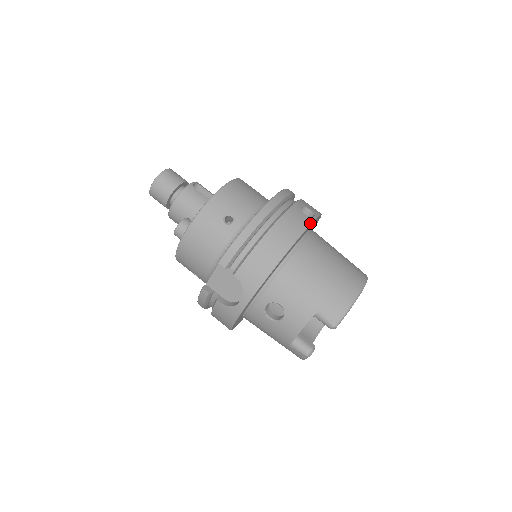
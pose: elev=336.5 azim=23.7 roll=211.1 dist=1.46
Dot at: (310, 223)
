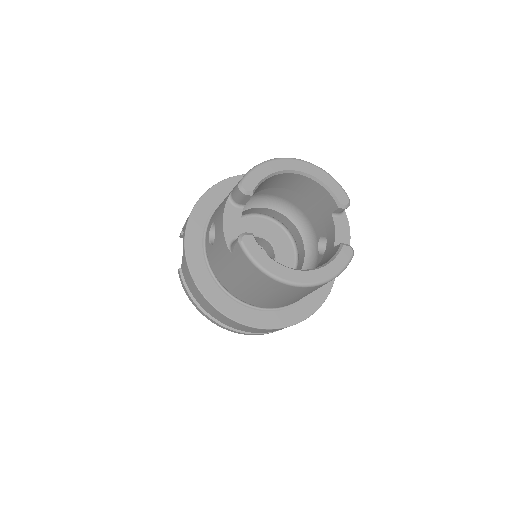
Dot at: occluded
